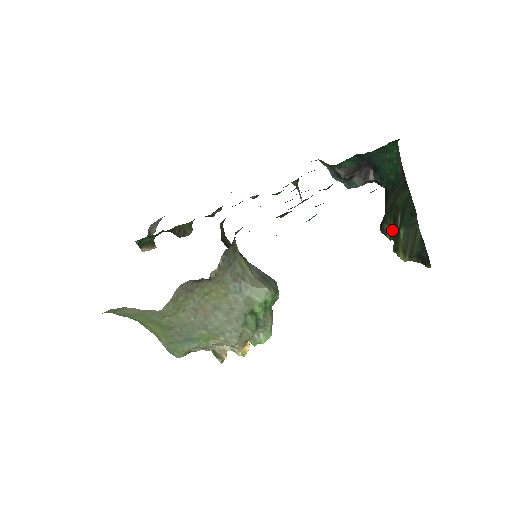
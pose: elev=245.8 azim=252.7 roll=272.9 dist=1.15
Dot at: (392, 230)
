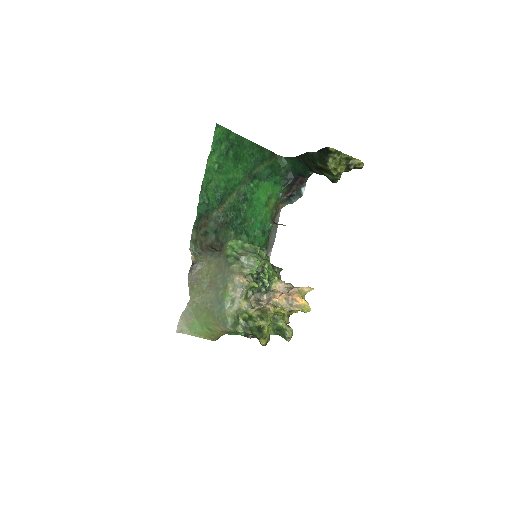
Dot at: (324, 172)
